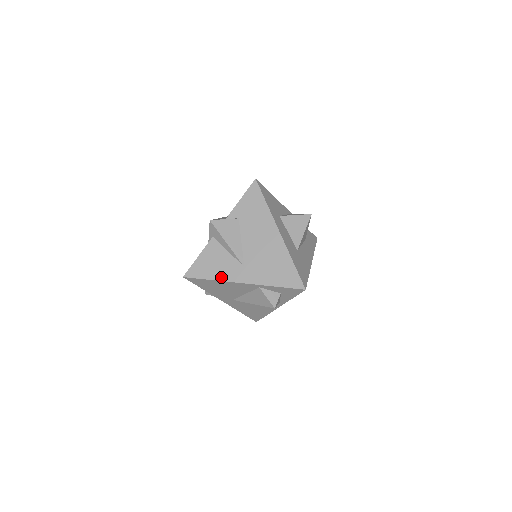
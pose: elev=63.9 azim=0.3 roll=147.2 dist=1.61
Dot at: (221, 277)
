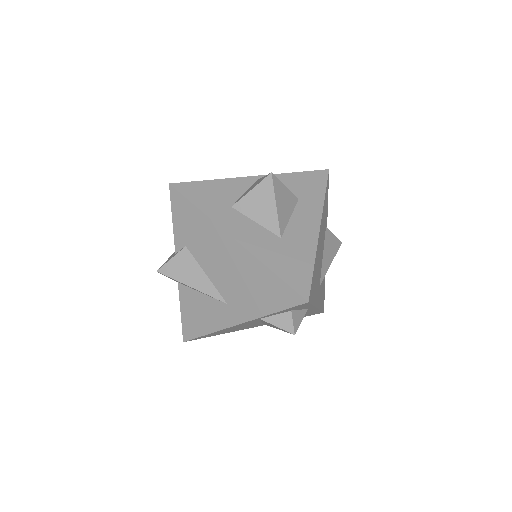
Dot at: (214, 327)
